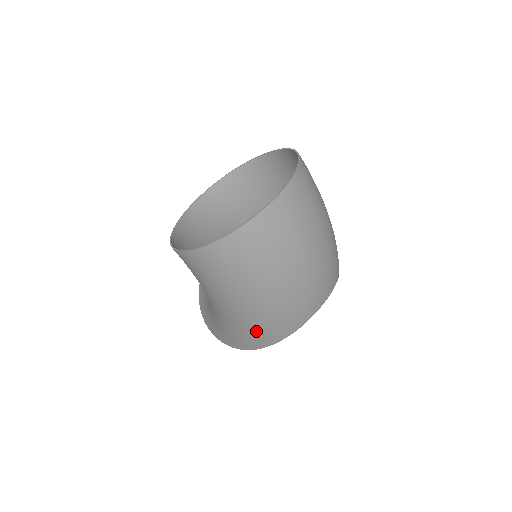
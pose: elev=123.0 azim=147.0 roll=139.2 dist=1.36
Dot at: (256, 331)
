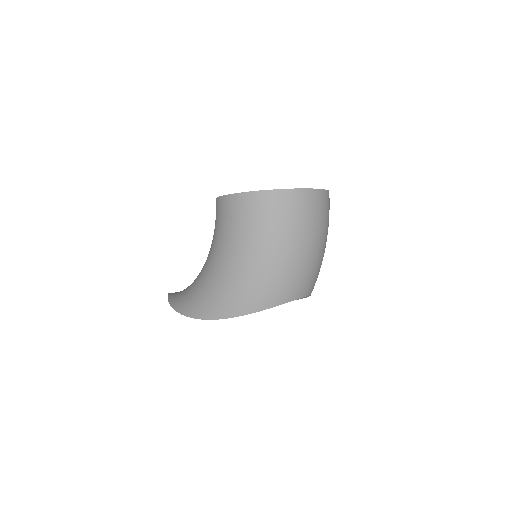
Dot at: (243, 291)
